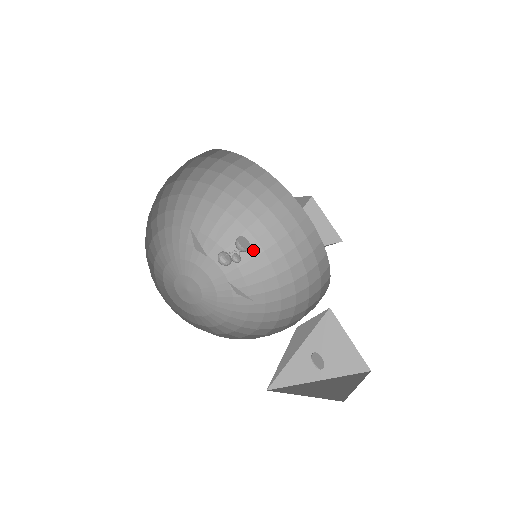
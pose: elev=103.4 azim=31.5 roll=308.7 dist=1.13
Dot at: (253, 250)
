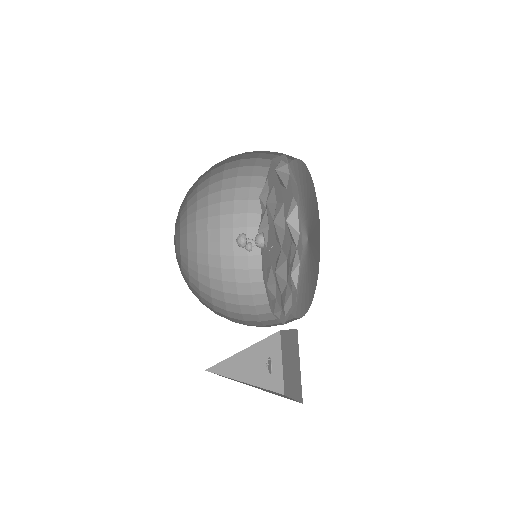
Dot at: (214, 248)
